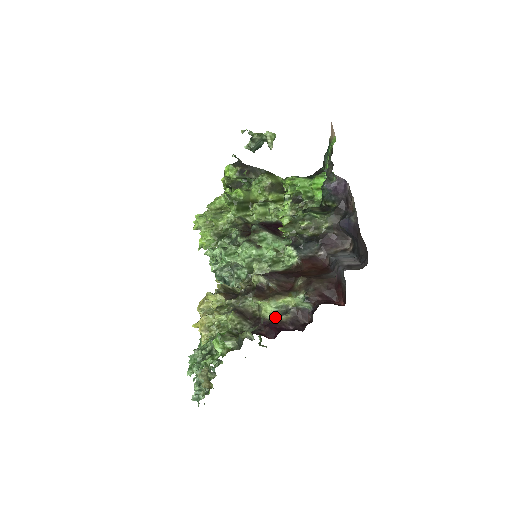
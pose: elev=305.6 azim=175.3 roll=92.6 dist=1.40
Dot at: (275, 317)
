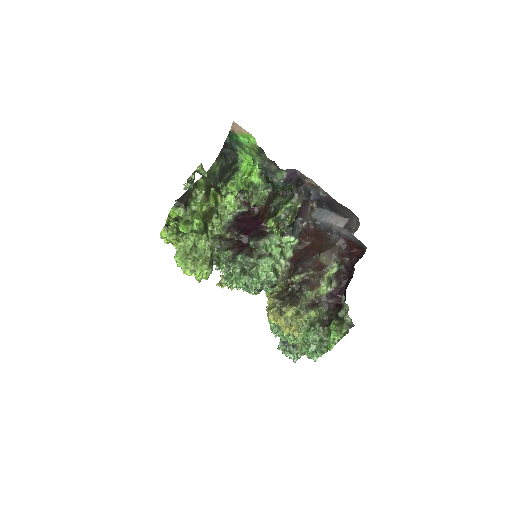
Dot at: (329, 289)
